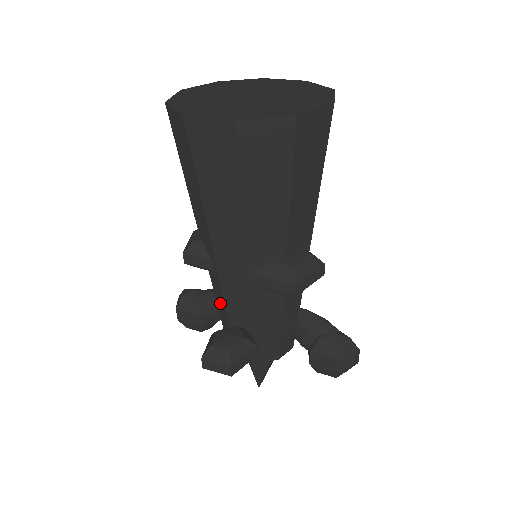
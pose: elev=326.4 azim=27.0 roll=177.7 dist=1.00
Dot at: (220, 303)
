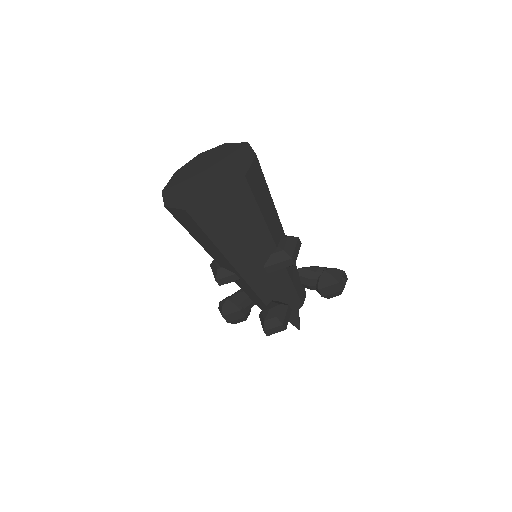
Dot at: (252, 295)
